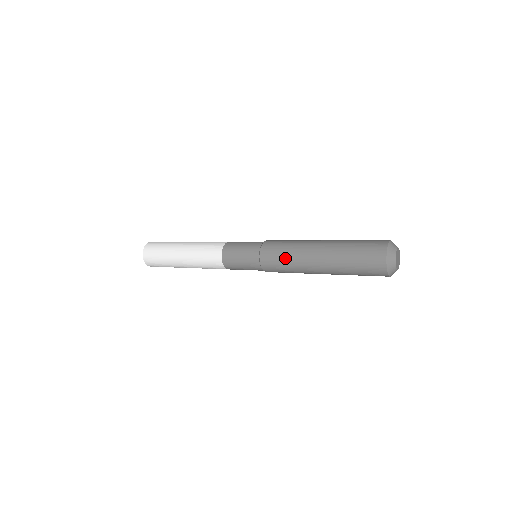
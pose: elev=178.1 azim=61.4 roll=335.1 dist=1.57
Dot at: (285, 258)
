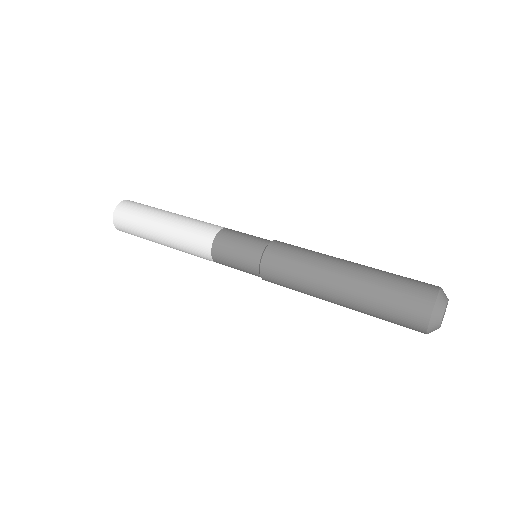
Dot at: (293, 285)
